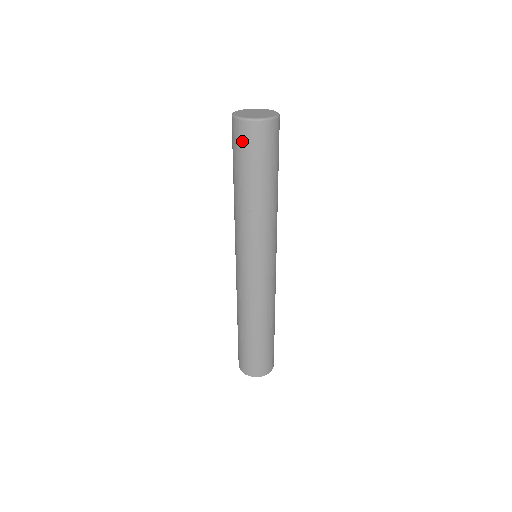
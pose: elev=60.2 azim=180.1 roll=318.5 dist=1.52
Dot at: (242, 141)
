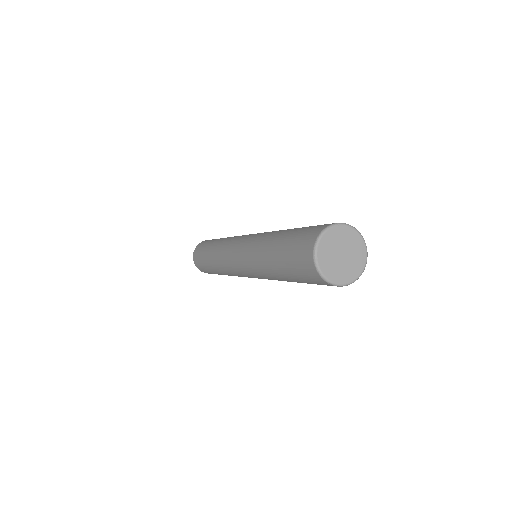
Dot at: occluded
